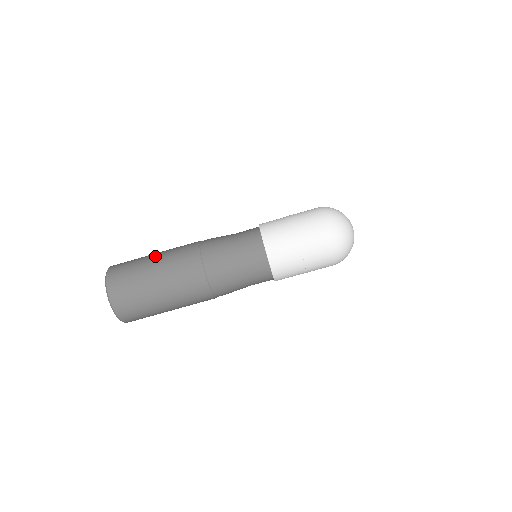
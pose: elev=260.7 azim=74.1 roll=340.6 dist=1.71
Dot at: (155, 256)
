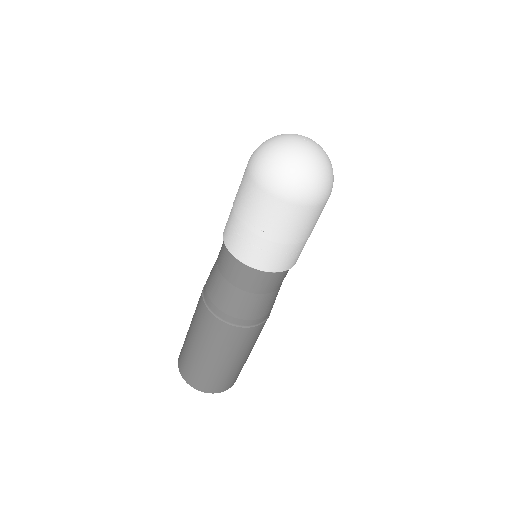
Dot at: occluded
